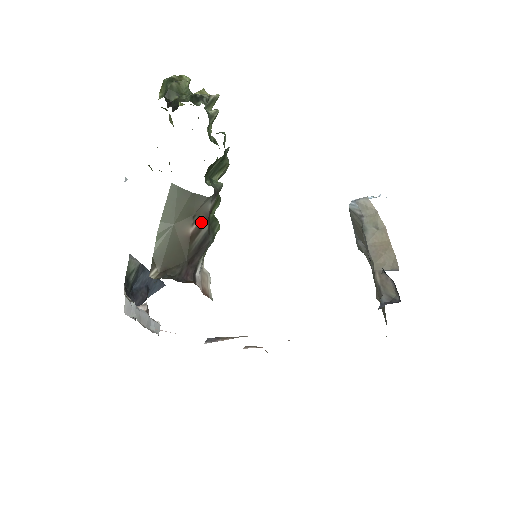
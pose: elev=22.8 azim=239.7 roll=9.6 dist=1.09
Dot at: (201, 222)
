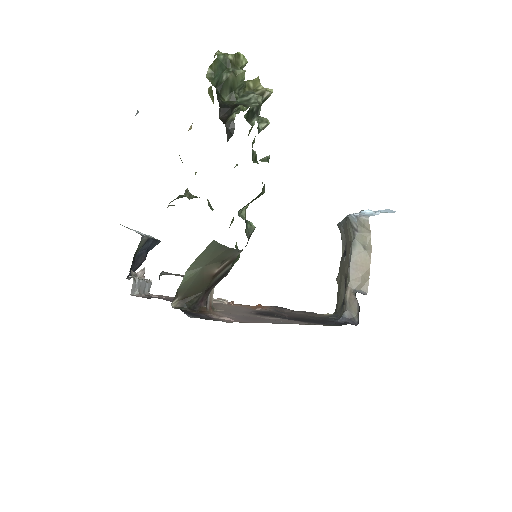
Dot at: (227, 263)
